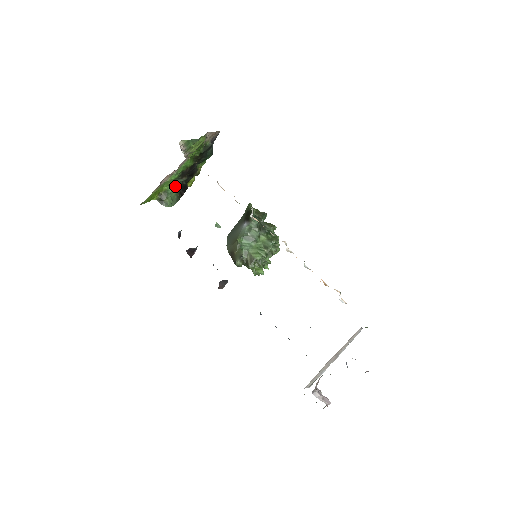
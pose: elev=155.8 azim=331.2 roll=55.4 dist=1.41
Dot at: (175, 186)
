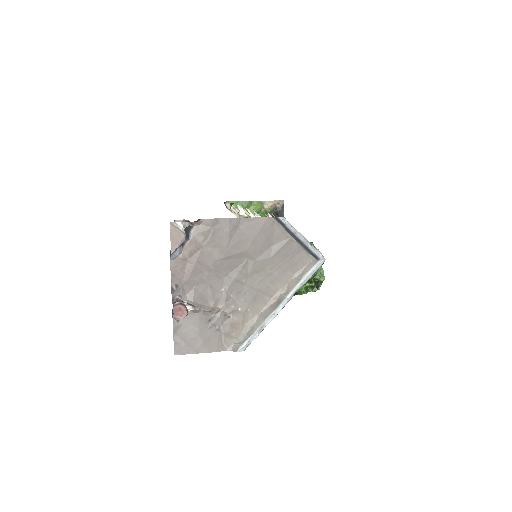
Dot at: occluded
